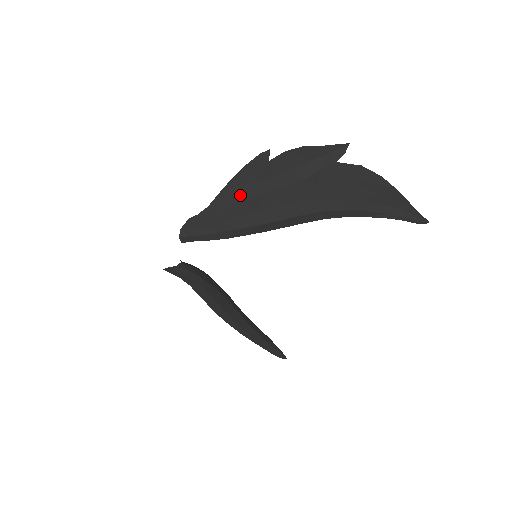
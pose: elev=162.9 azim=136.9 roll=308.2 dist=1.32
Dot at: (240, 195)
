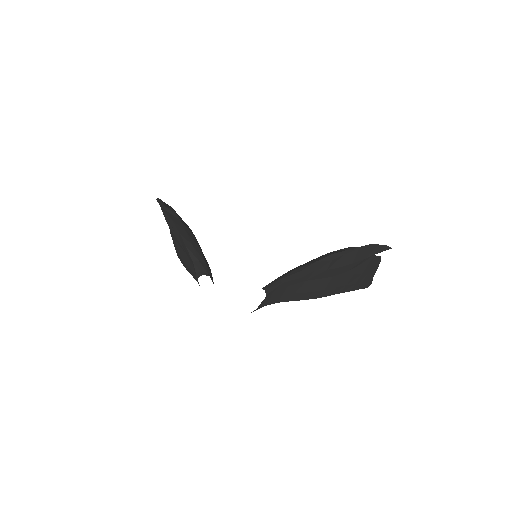
Dot at: (309, 277)
